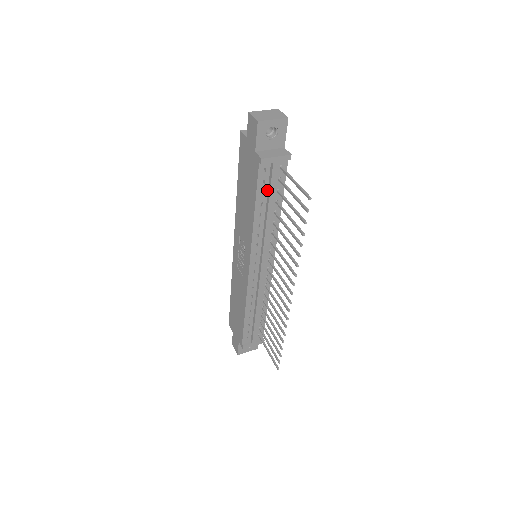
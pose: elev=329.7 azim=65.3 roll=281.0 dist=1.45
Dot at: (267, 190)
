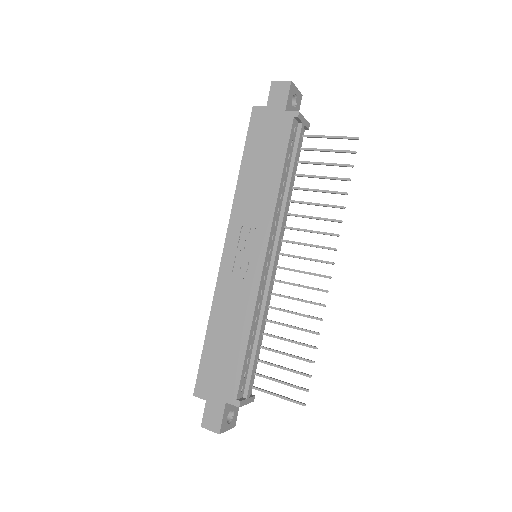
Dot at: (291, 155)
